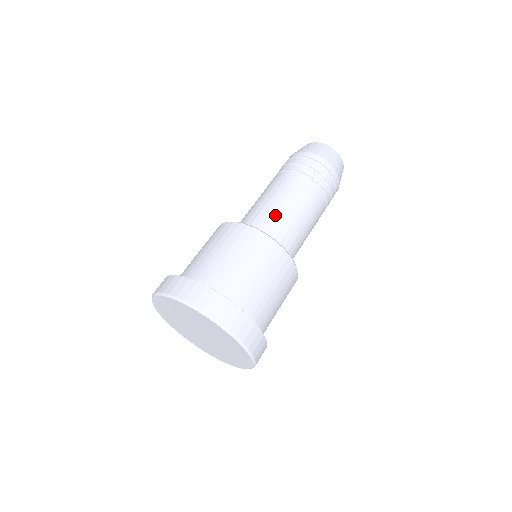
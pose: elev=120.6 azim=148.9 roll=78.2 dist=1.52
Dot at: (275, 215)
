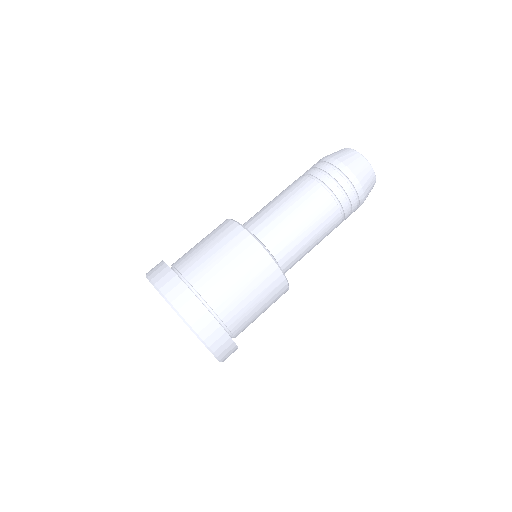
Dot at: (268, 213)
